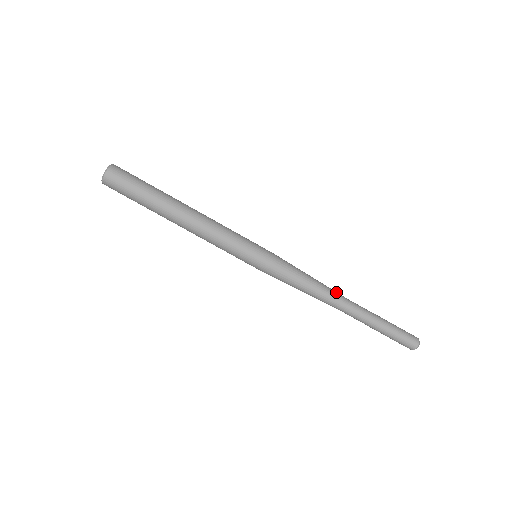
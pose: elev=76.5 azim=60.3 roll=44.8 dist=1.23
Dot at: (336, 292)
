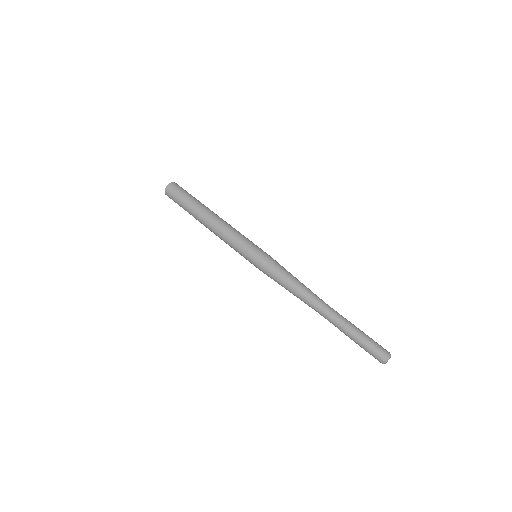
Dot at: occluded
